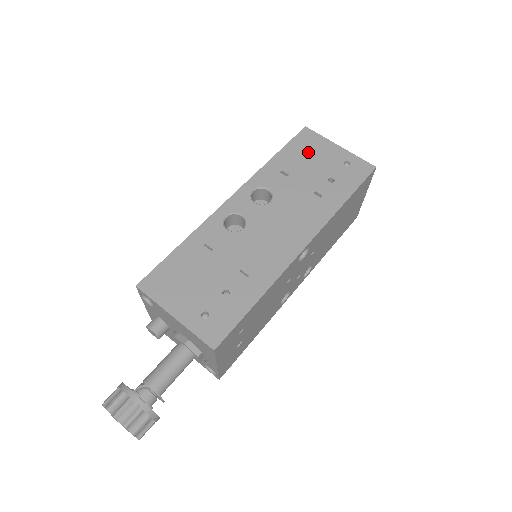
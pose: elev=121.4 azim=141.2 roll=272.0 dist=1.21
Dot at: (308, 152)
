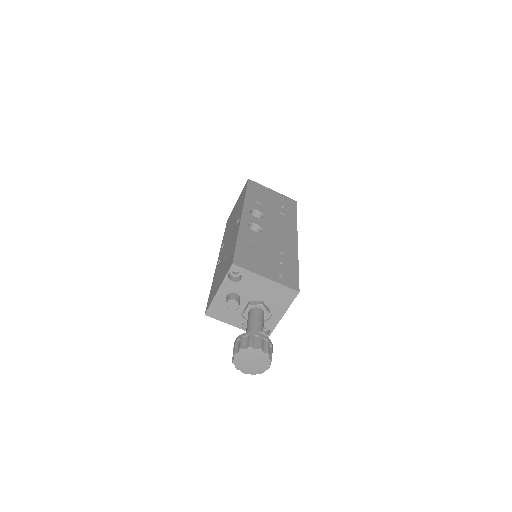
Dot at: (261, 192)
